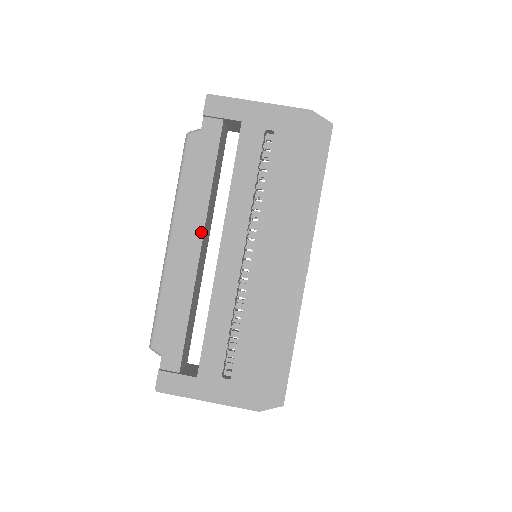
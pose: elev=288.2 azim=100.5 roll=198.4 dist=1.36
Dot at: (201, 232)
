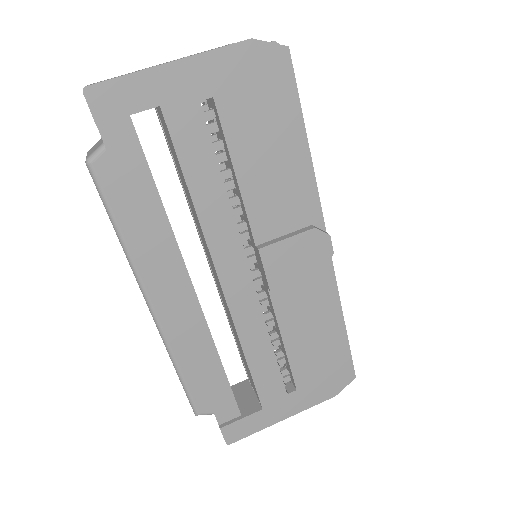
Dot at: (185, 276)
